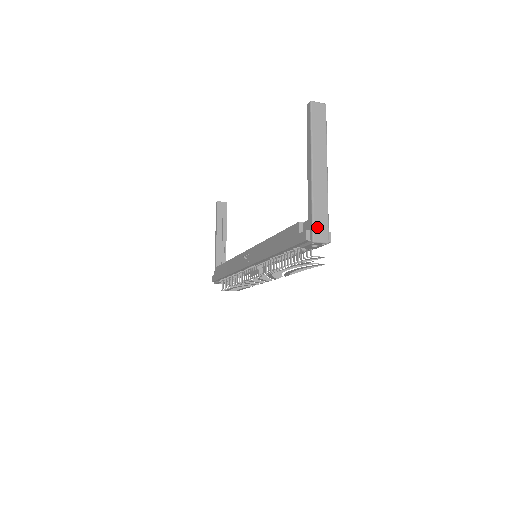
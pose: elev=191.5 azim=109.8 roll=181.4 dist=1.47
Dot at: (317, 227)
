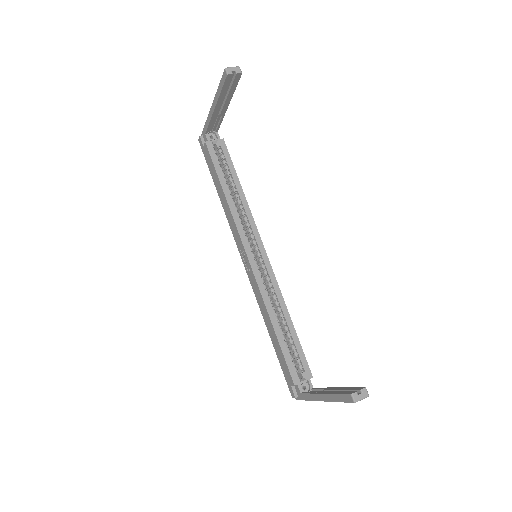
Dot at: occluded
